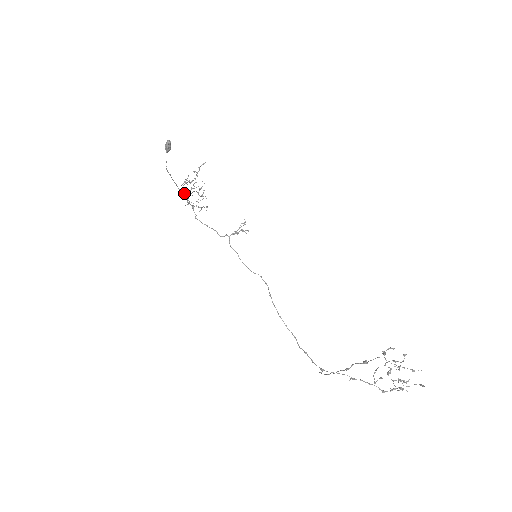
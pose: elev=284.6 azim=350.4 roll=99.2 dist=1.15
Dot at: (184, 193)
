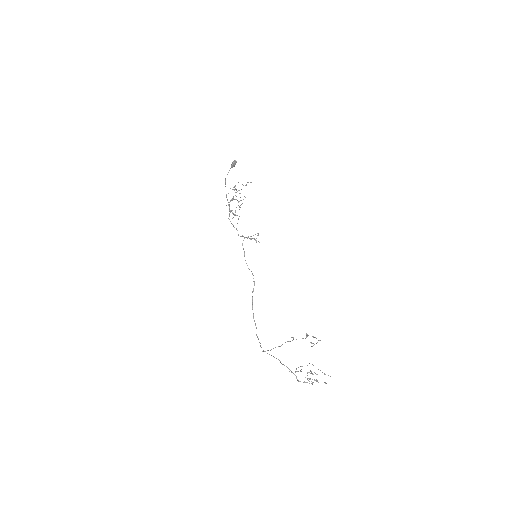
Dot at: occluded
